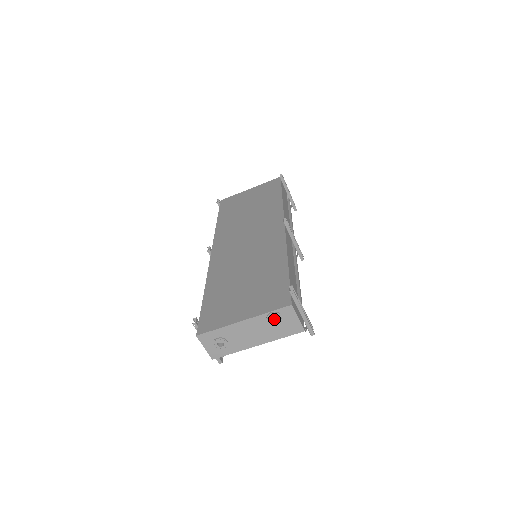
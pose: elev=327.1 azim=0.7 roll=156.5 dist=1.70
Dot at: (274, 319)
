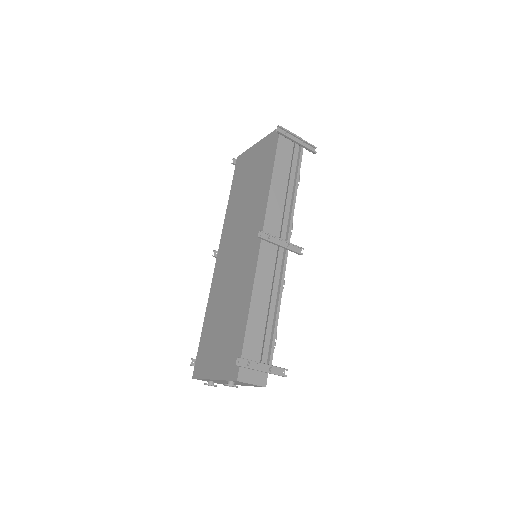
Dot at: (233, 383)
